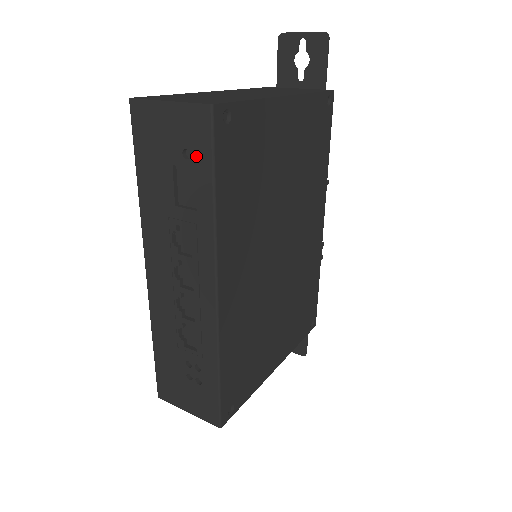
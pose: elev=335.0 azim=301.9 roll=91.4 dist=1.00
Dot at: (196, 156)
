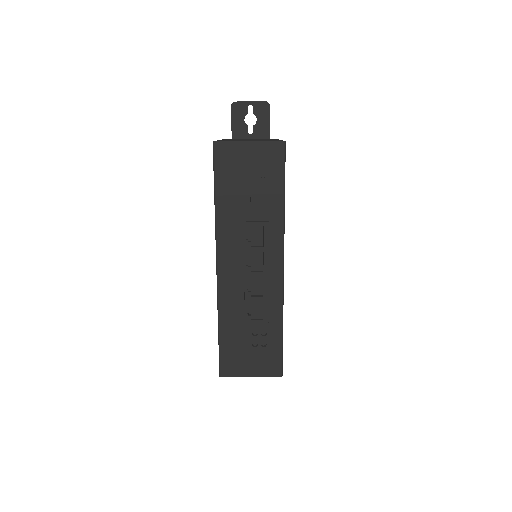
Dot at: (271, 175)
